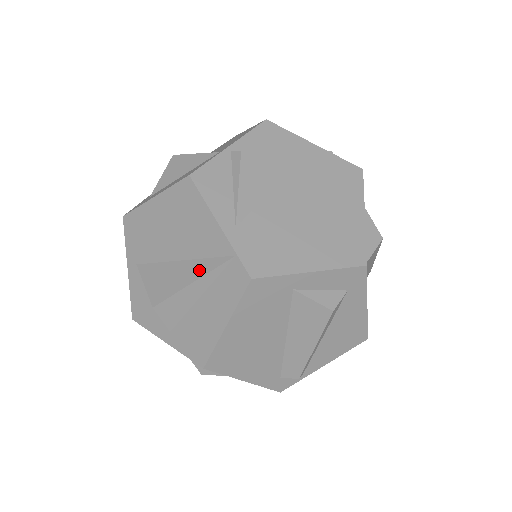
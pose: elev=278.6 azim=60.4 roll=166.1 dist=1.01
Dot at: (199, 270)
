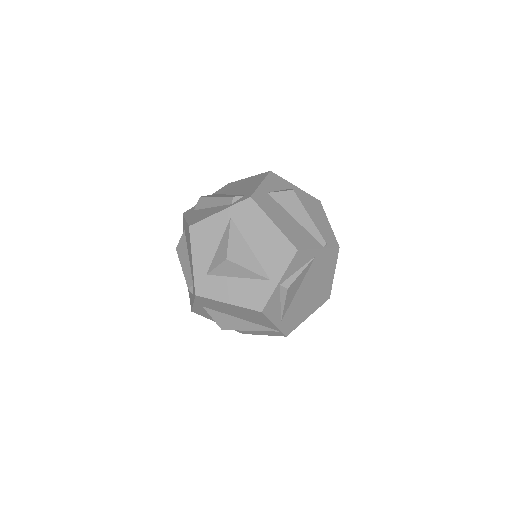
Dot at: (256, 328)
